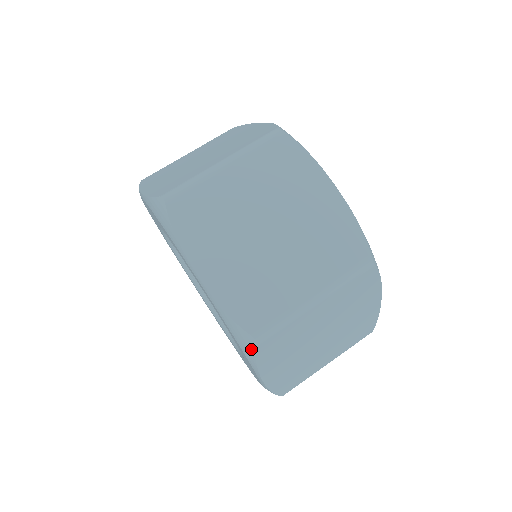
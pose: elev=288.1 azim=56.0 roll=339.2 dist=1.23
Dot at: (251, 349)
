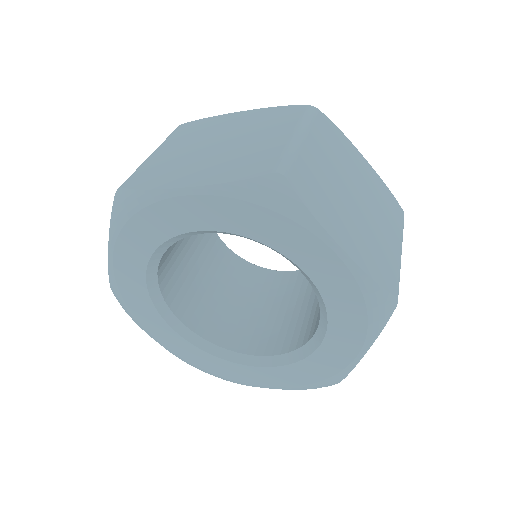
Dot at: (288, 193)
